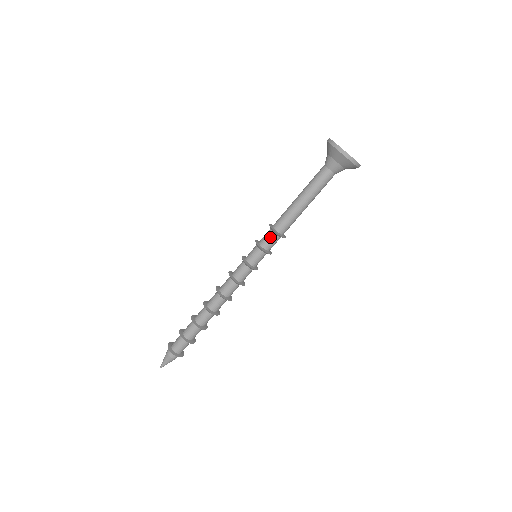
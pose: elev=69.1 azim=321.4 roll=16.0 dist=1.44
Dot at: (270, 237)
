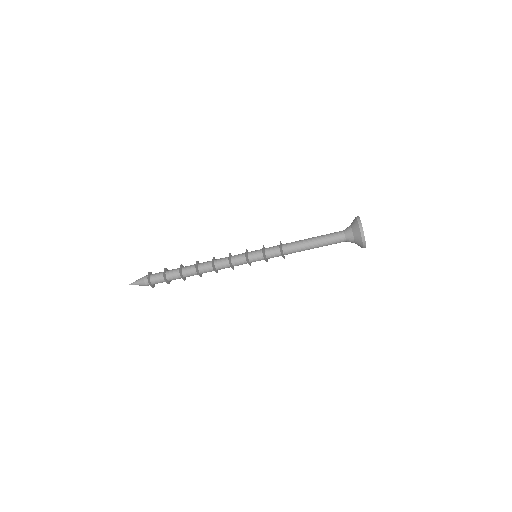
Dot at: (276, 252)
